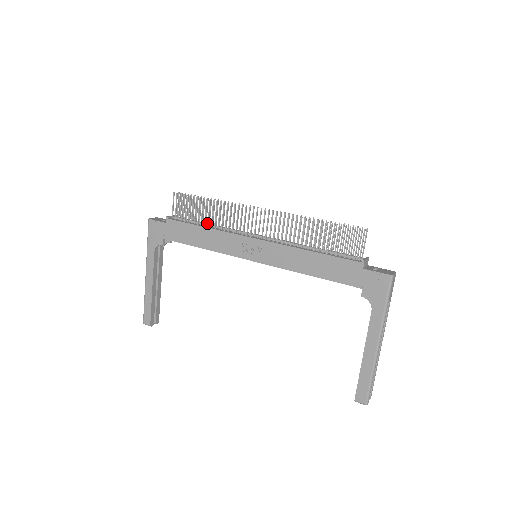
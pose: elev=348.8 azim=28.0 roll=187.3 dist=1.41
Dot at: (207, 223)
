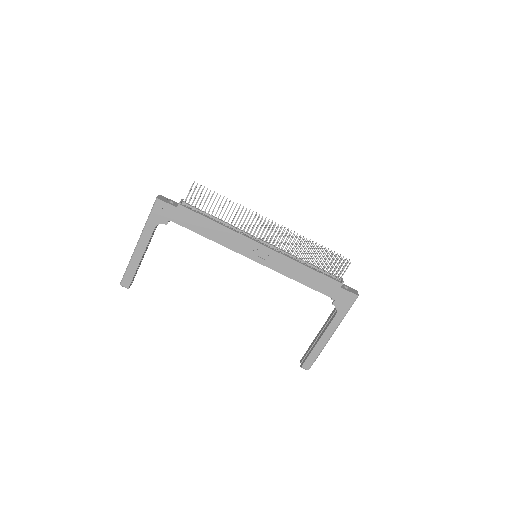
Dot at: (217, 218)
